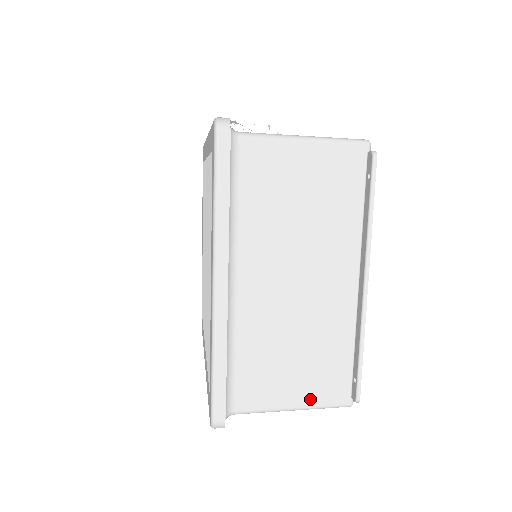
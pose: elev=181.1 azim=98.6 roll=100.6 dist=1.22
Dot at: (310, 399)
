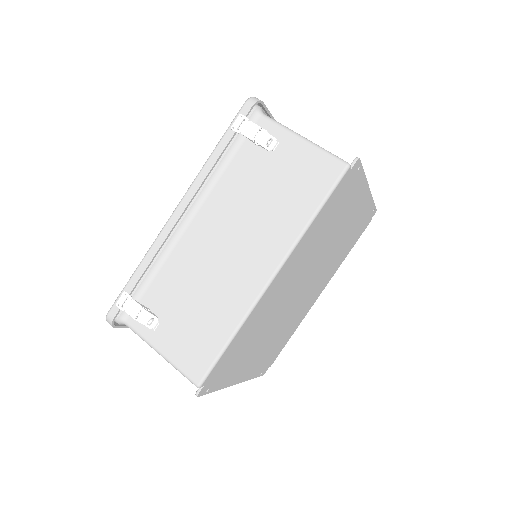
Dot at: occluded
